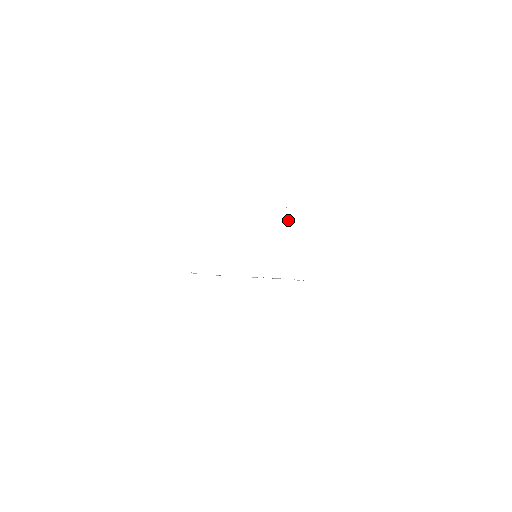
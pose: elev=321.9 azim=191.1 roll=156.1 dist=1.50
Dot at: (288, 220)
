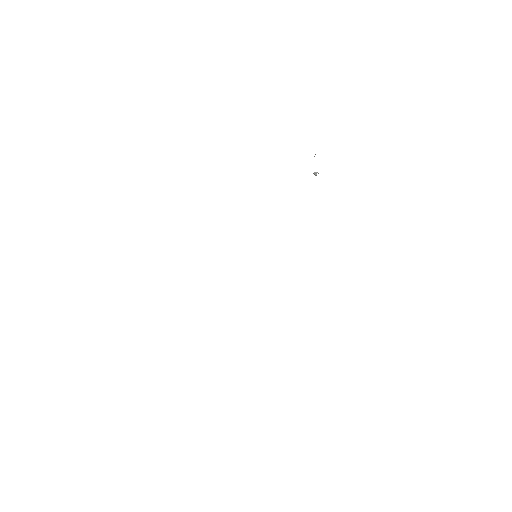
Dot at: (313, 173)
